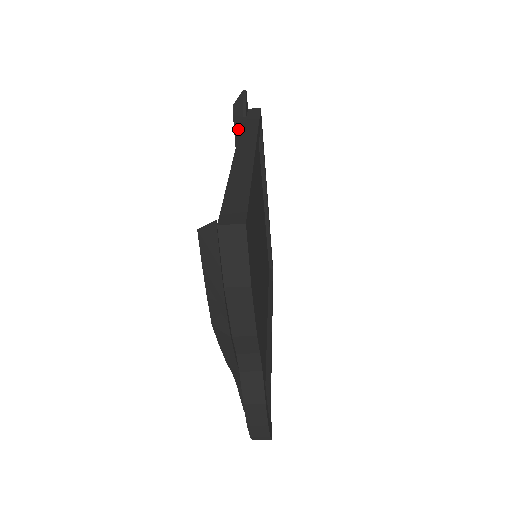
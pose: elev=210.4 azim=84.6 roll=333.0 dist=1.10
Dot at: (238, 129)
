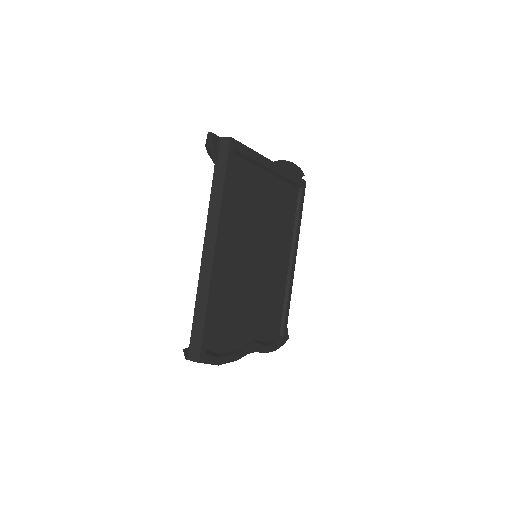
Dot at: occluded
